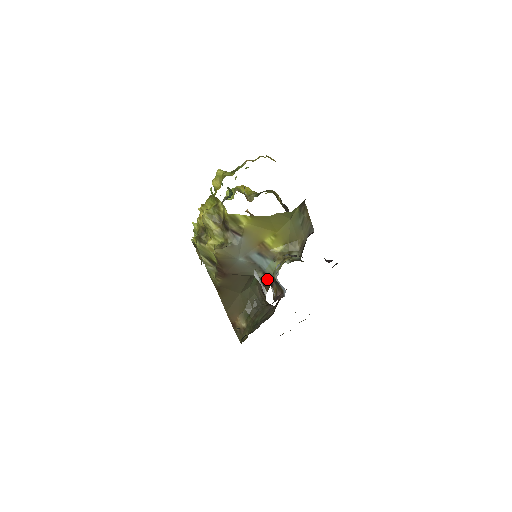
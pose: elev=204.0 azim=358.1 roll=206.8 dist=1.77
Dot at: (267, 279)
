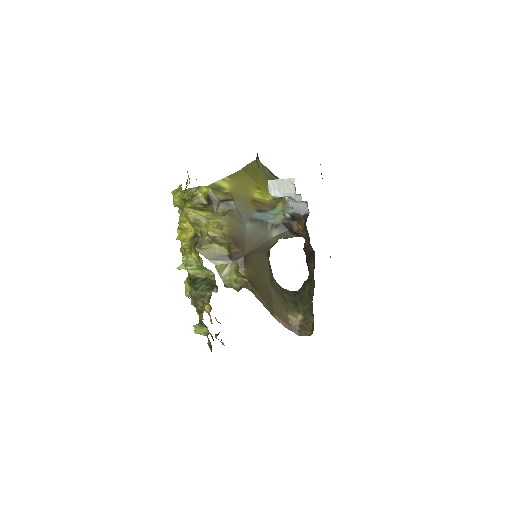
Dot at: (283, 229)
